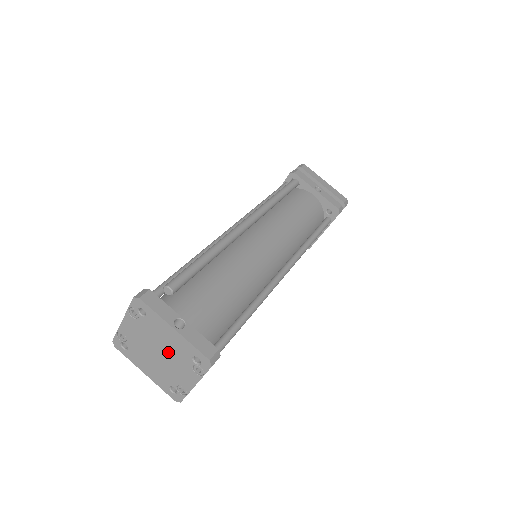
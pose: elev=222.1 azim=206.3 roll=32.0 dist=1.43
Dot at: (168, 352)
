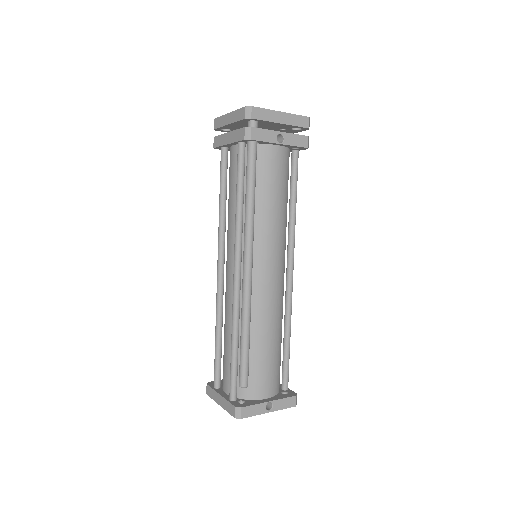
Dot at: occluded
